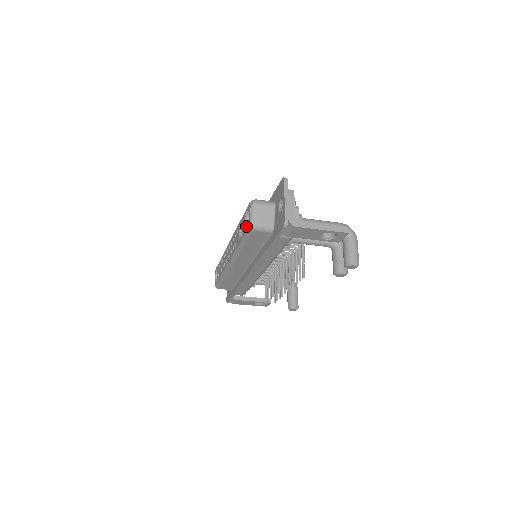
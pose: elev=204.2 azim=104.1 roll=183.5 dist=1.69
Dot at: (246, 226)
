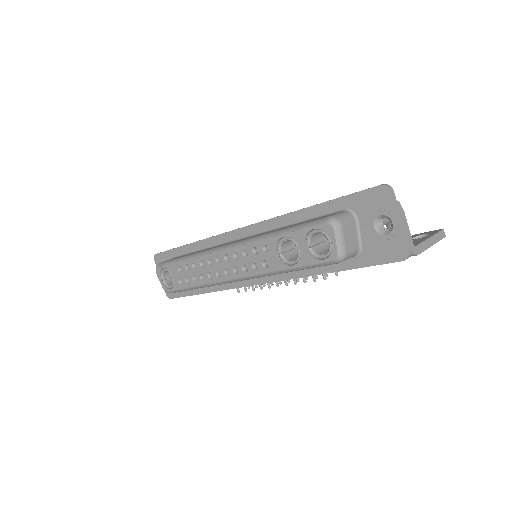
Dot at: (315, 253)
